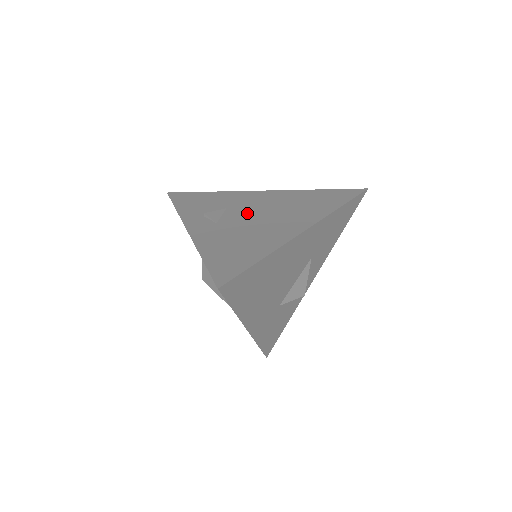
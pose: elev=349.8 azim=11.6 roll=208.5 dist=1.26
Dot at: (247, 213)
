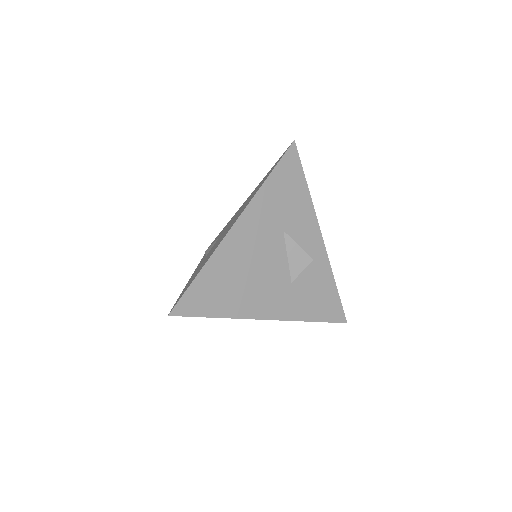
Dot at: occluded
